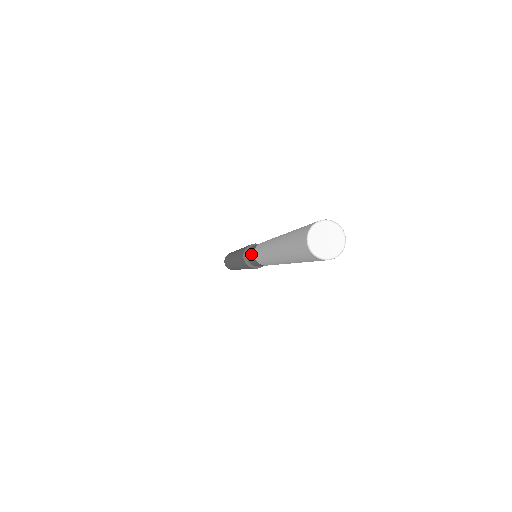
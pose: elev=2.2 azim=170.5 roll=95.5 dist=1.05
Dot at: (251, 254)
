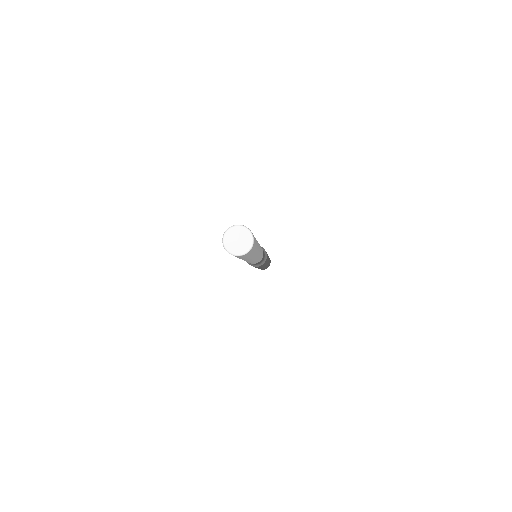
Dot at: occluded
